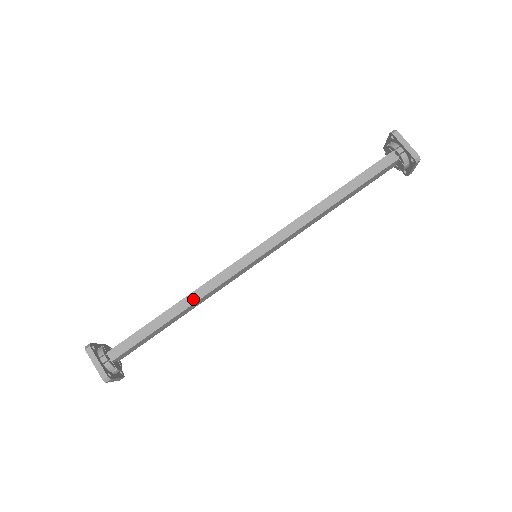
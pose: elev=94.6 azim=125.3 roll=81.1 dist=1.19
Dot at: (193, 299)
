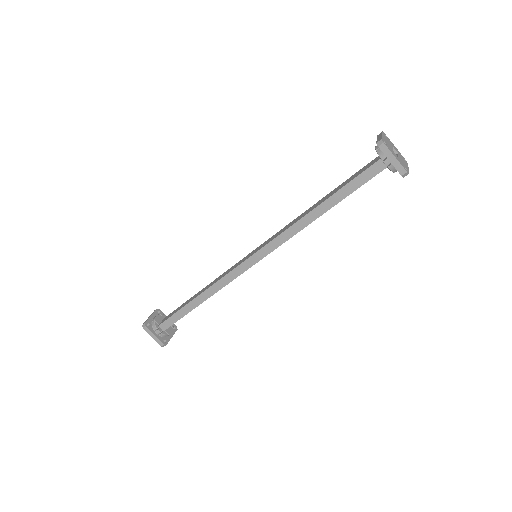
Dot at: (211, 293)
